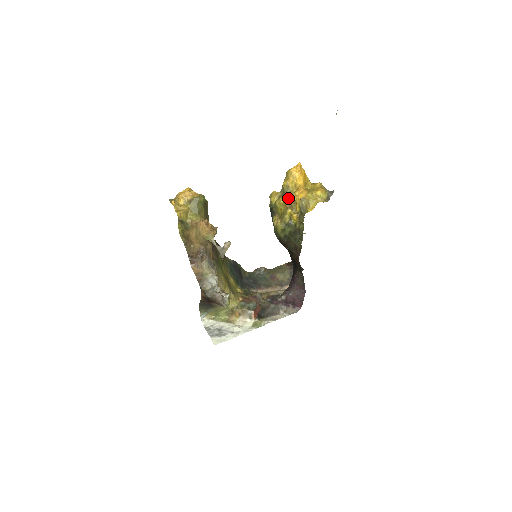
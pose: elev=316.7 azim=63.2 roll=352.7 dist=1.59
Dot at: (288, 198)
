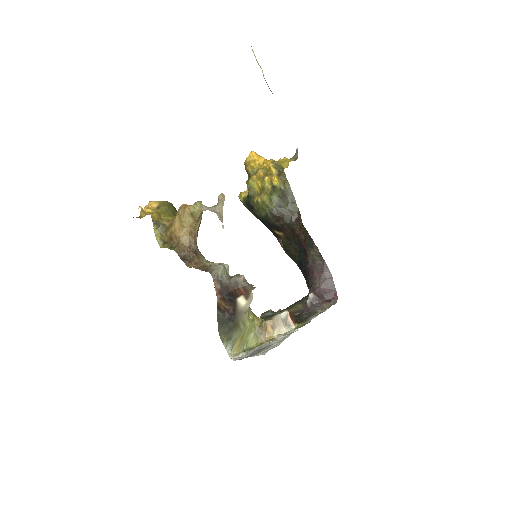
Dot at: (259, 172)
